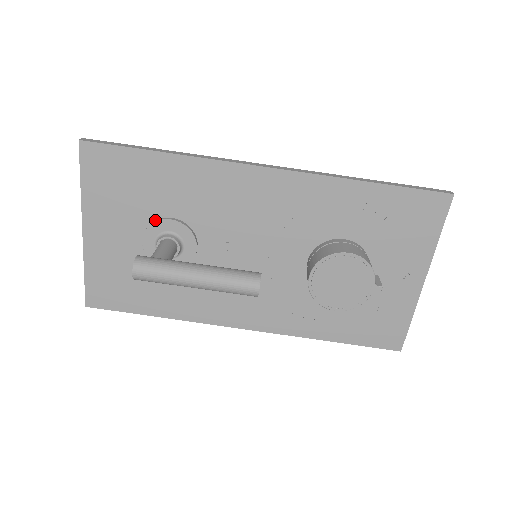
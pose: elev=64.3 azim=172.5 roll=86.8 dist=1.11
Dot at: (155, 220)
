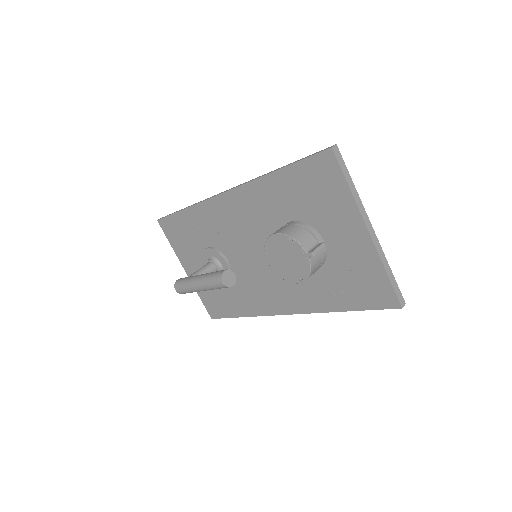
Dot at: occluded
